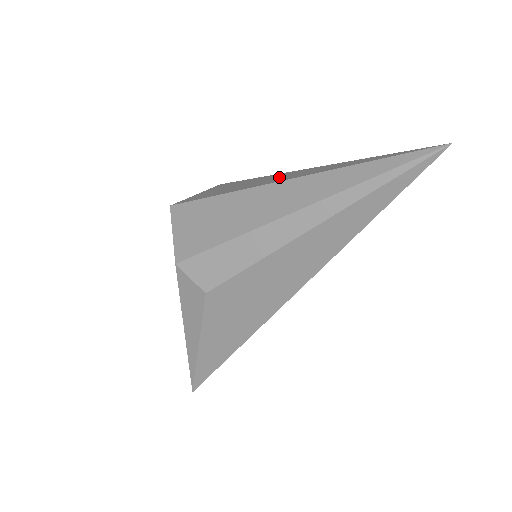
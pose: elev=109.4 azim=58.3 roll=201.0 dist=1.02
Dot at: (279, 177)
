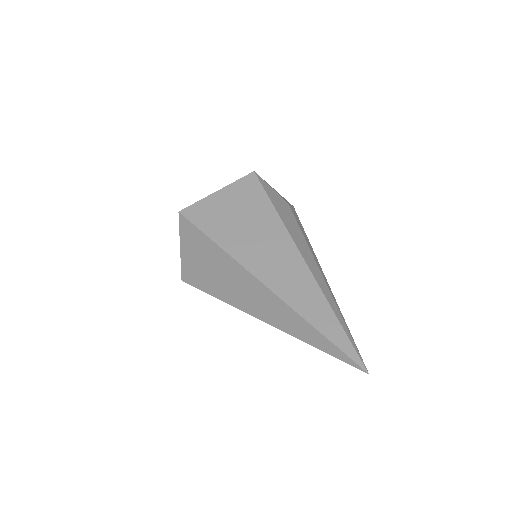
Dot at: (248, 293)
